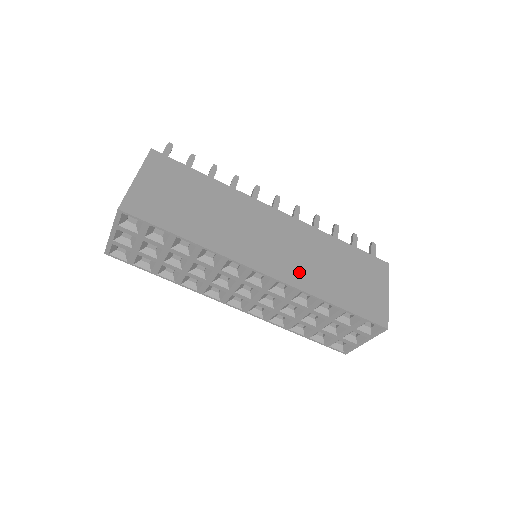
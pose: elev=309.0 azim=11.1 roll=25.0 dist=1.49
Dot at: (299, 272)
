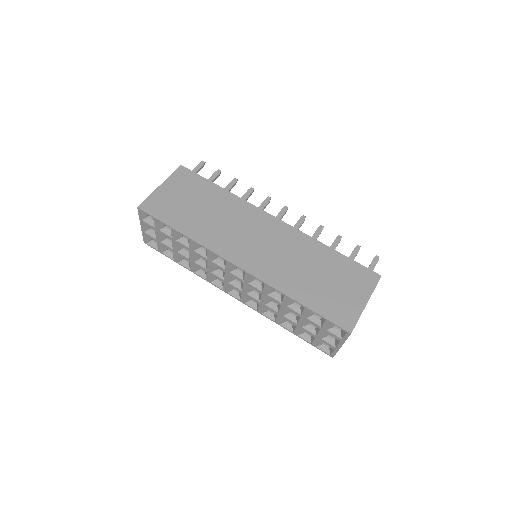
Dot at: (274, 270)
